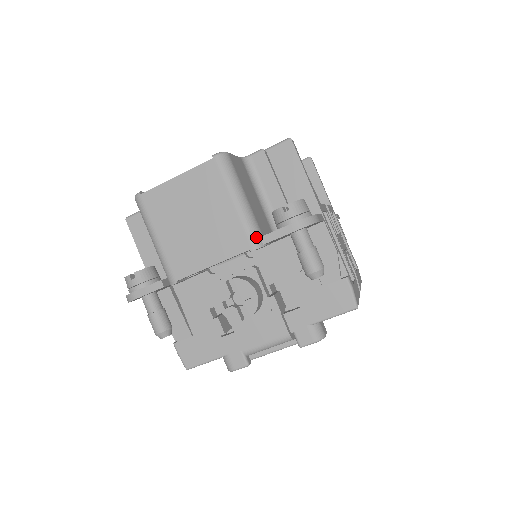
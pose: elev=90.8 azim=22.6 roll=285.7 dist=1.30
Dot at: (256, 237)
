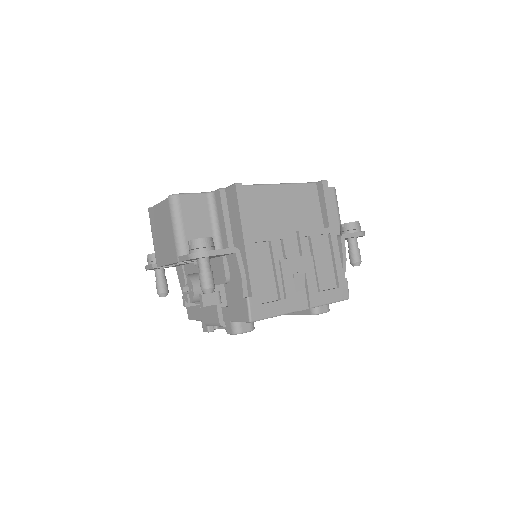
Dot at: (181, 255)
